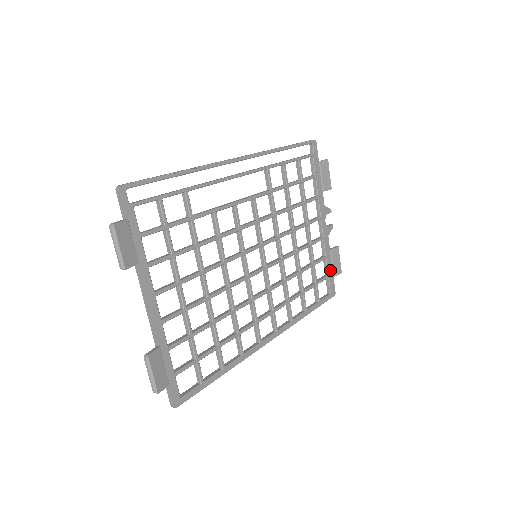
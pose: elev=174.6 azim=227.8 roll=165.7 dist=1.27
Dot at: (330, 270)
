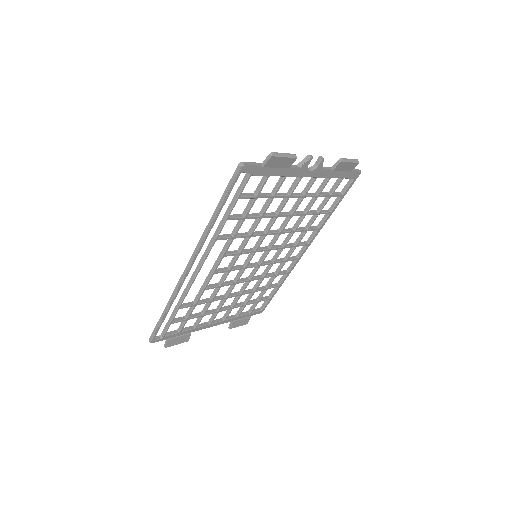
Dot at: (342, 174)
